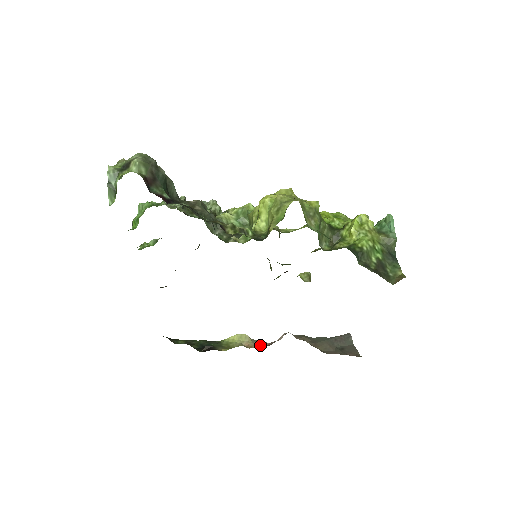
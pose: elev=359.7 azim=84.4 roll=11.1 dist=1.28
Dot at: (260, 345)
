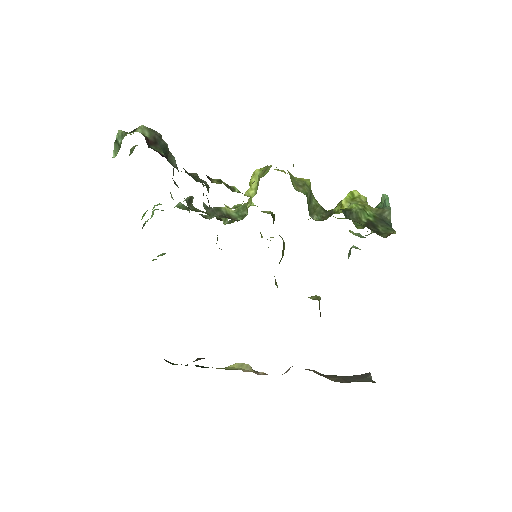
Dot at: (262, 374)
